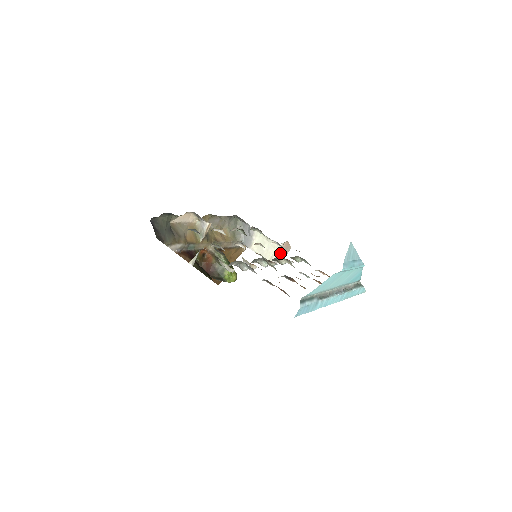
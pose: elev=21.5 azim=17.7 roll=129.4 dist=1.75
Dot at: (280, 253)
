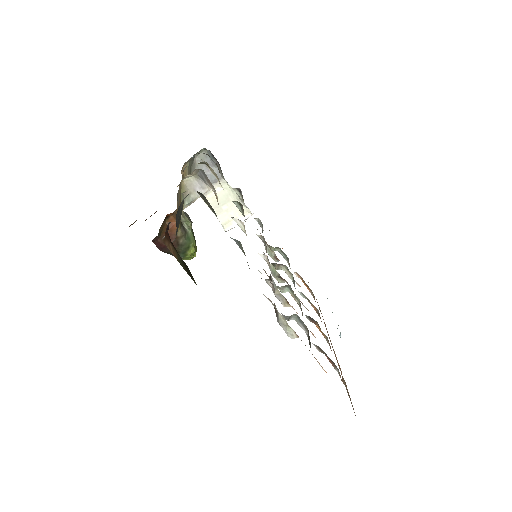
Dot at: occluded
